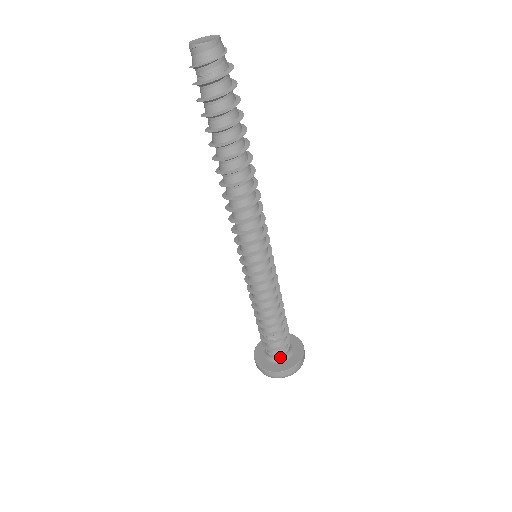
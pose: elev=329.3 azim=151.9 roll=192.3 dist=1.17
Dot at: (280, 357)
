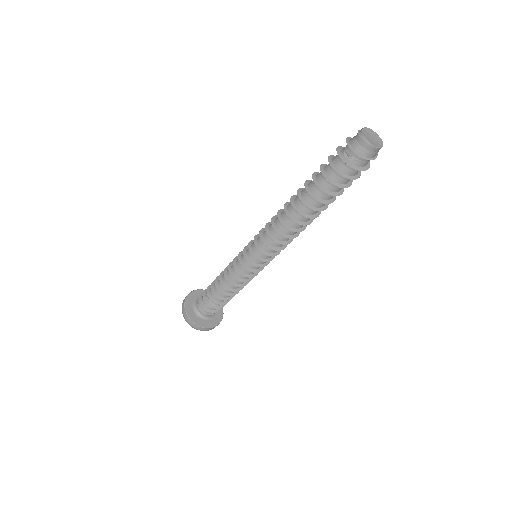
Dot at: (204, 315)
